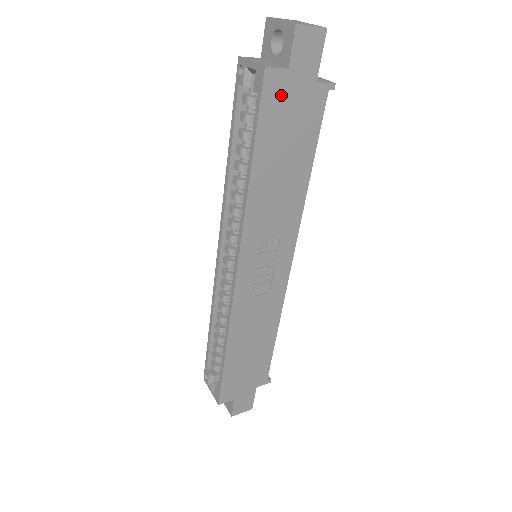
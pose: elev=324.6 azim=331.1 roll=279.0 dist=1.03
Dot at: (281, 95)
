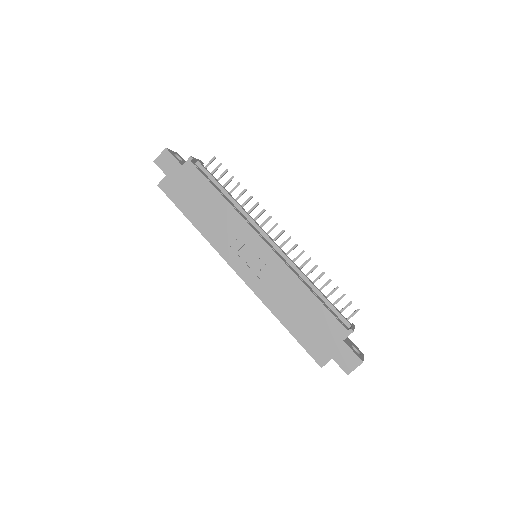
Dot at: (173, 185)
